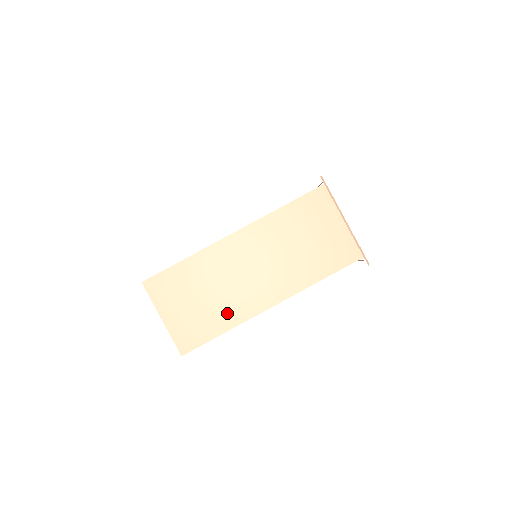
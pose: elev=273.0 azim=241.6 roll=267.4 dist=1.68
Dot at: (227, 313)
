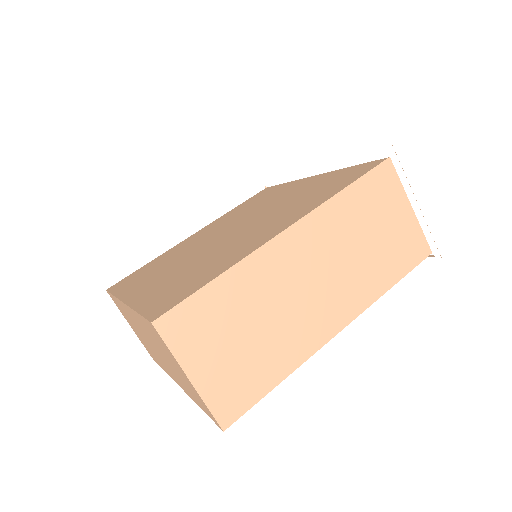
Dot at: (284, 351)
